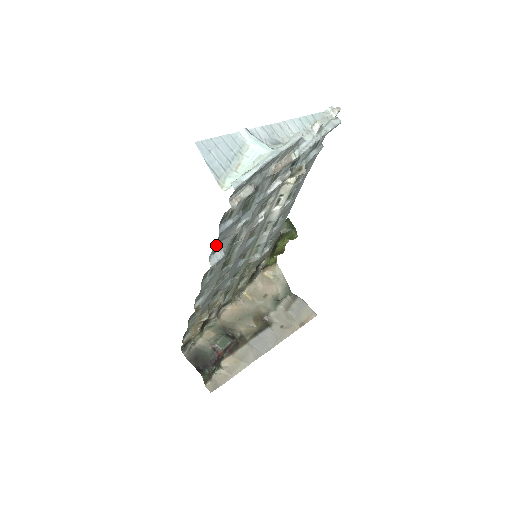
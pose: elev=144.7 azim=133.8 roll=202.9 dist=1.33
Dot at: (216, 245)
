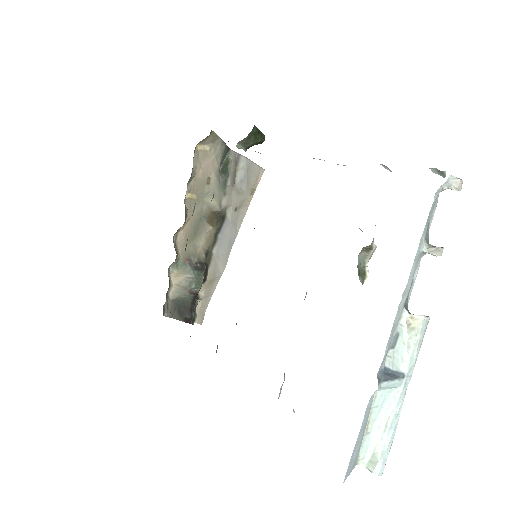
Dot at: occluded
